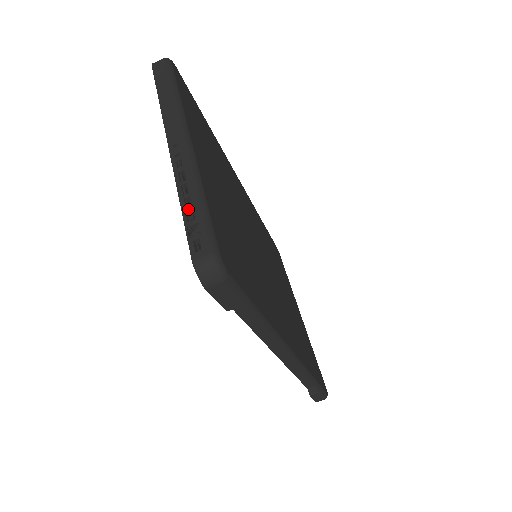
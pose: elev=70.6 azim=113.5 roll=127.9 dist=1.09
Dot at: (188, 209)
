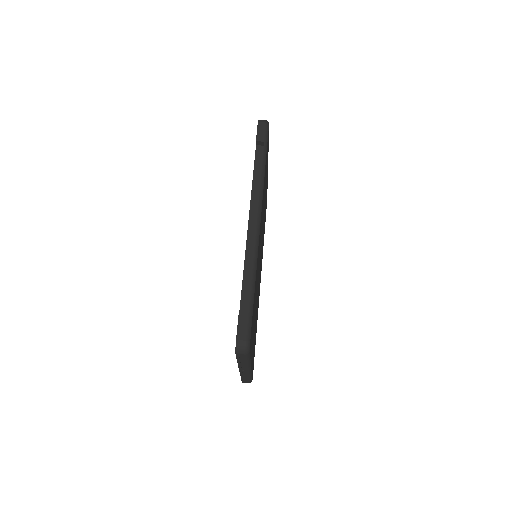
Dot at: occluded
